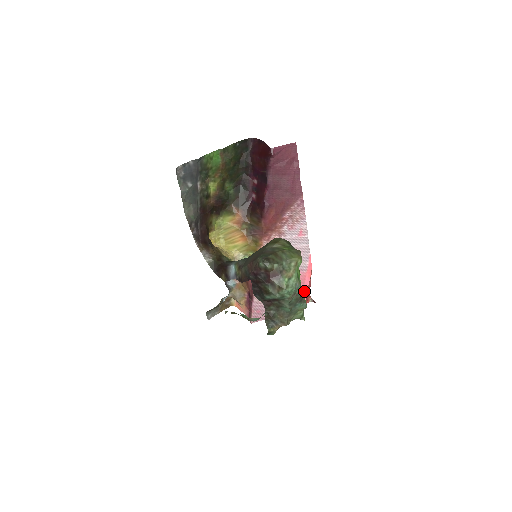
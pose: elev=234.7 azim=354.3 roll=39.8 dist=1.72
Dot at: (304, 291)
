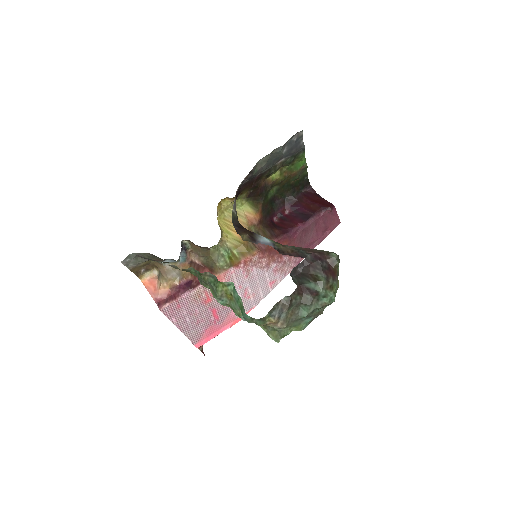
Dot at: (215, 333)
